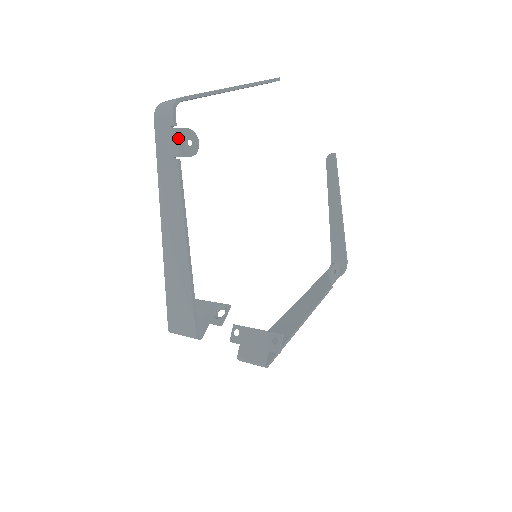
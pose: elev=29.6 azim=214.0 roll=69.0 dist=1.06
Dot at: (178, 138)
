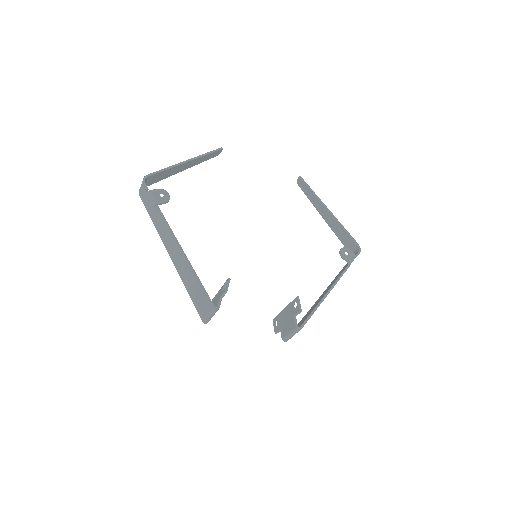
Dot at: (152, 195)
